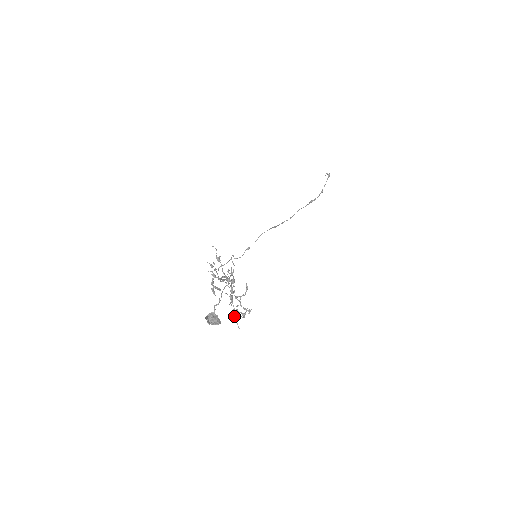
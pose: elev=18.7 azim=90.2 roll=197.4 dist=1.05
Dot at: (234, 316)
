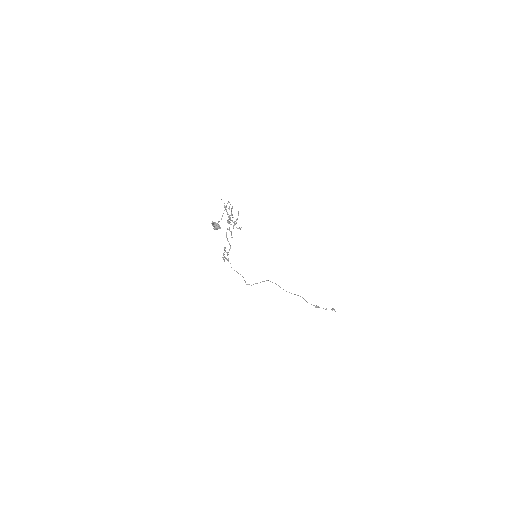
Dot at: occluded
